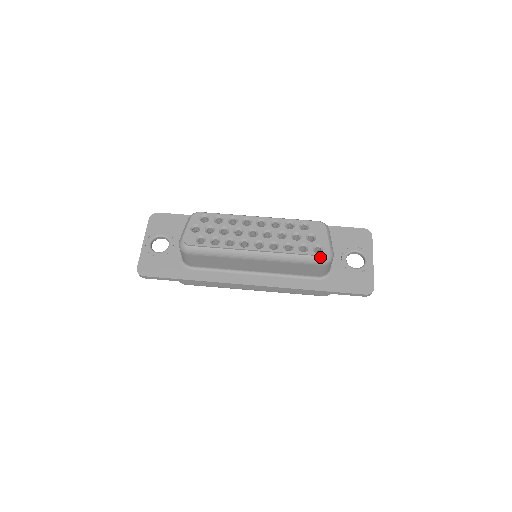
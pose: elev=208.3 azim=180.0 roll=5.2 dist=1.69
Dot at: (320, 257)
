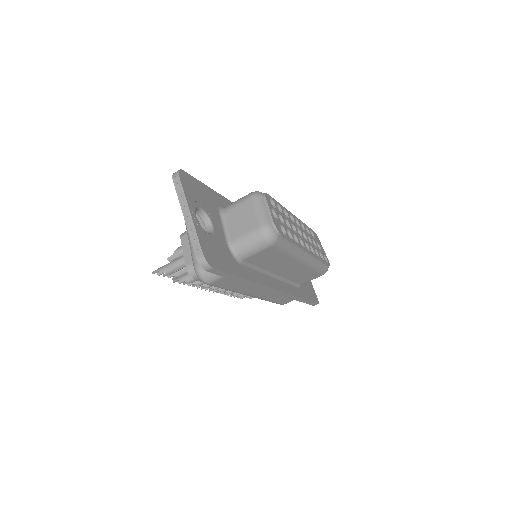
Dot at: (327, 267)
